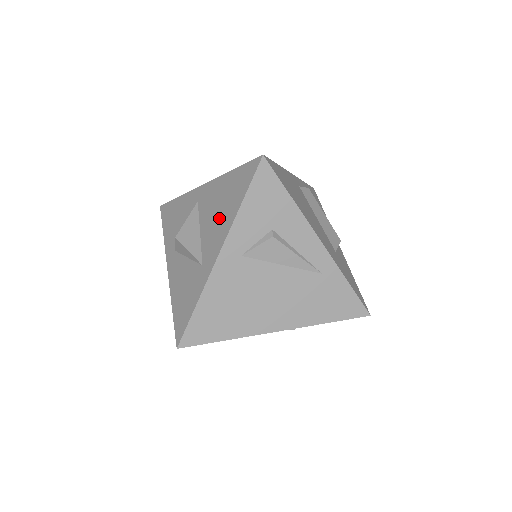
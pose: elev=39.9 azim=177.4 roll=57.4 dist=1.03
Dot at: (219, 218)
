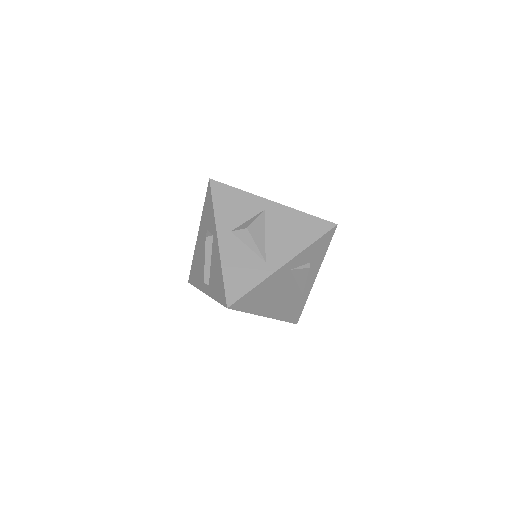
Dot at: (289, 239)
